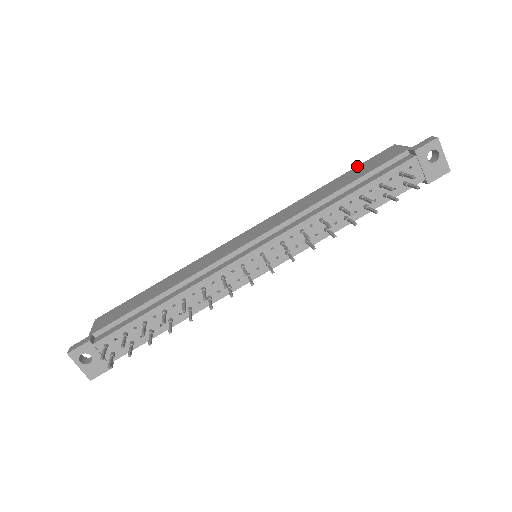
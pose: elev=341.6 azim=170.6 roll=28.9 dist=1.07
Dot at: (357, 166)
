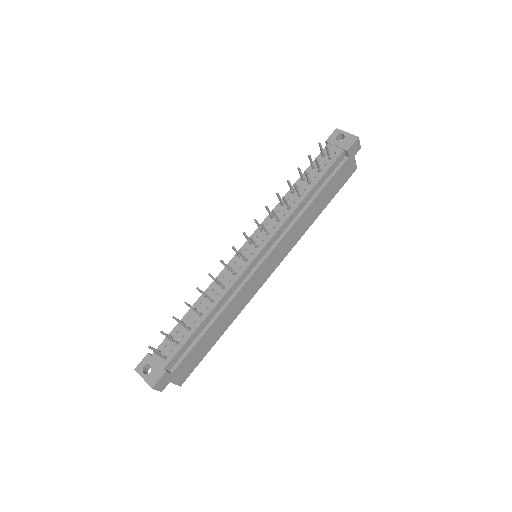
Dot at: occluded
